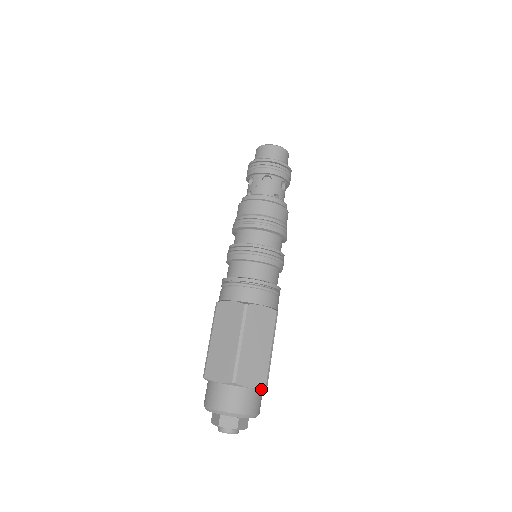
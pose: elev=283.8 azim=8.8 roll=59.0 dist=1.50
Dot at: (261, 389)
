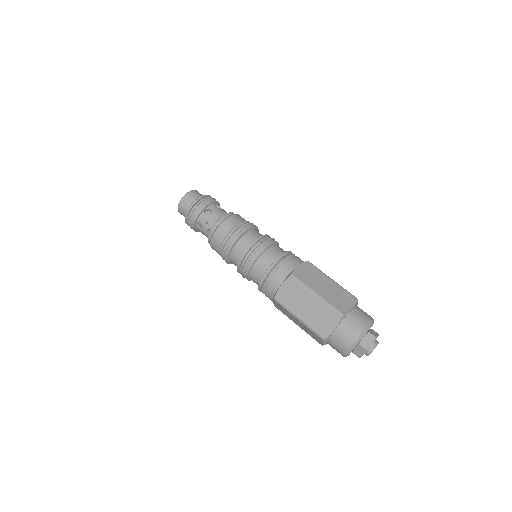
Dot at: (356, 306)
